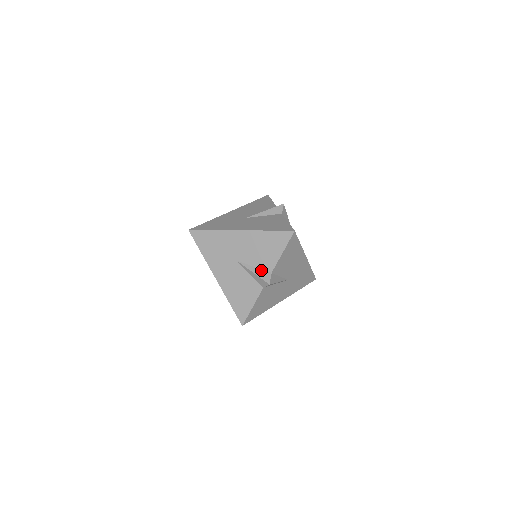
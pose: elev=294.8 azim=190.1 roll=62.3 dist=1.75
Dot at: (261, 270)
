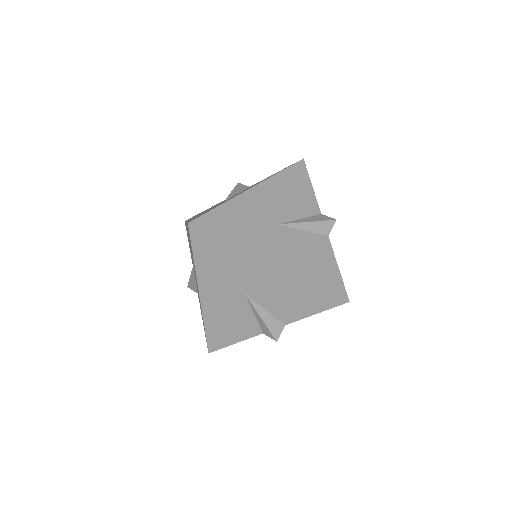
Dot at: (311, 217)
